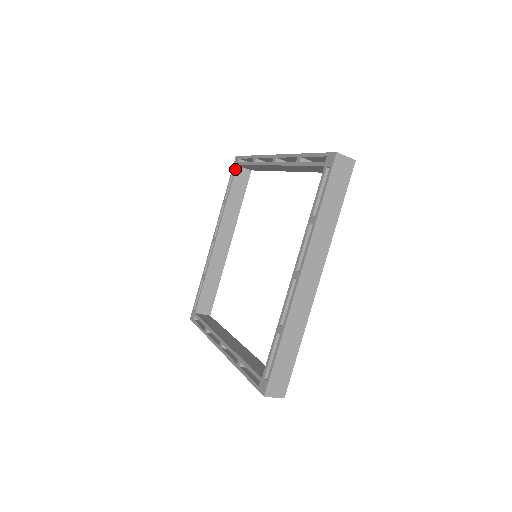
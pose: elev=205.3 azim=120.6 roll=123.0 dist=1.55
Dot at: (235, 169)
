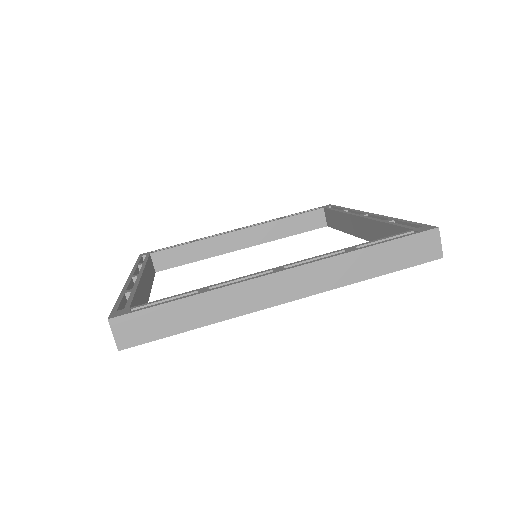
Dot at: (149, 254)
